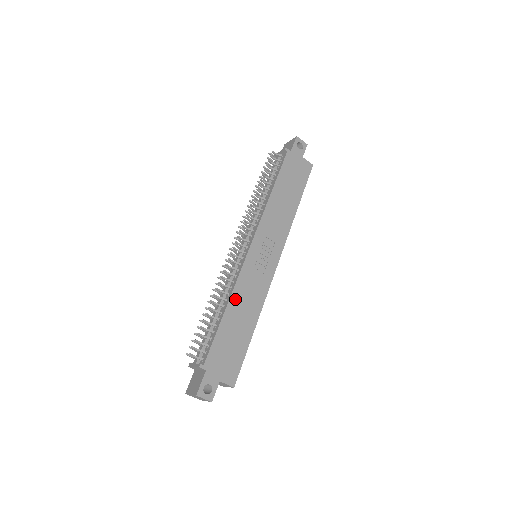
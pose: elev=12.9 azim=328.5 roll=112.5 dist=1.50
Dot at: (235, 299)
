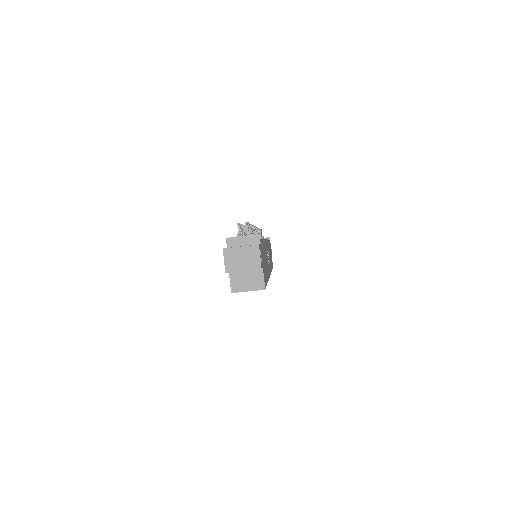
Dot at: occluded
